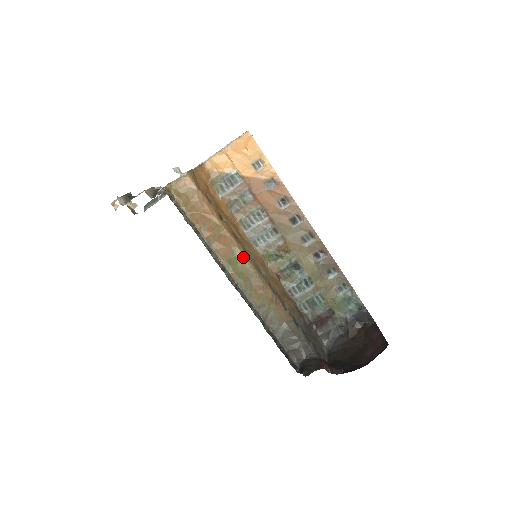
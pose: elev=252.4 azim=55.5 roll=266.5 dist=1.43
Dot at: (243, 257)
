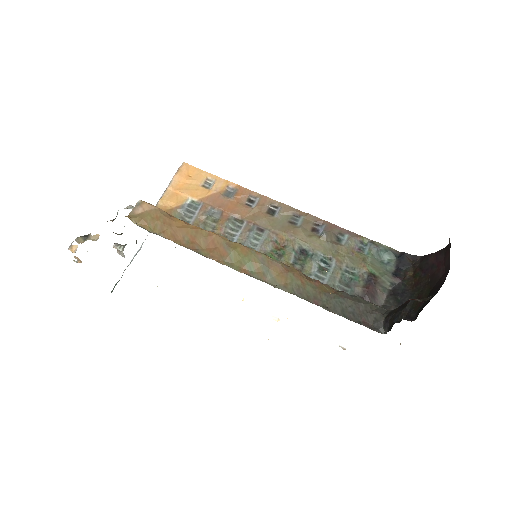
Dot at: (242, 246)
